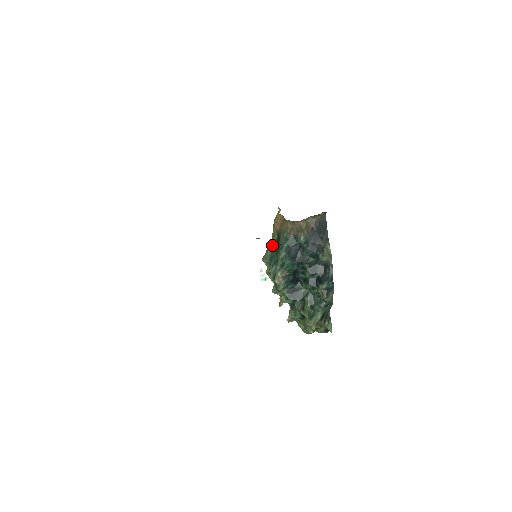
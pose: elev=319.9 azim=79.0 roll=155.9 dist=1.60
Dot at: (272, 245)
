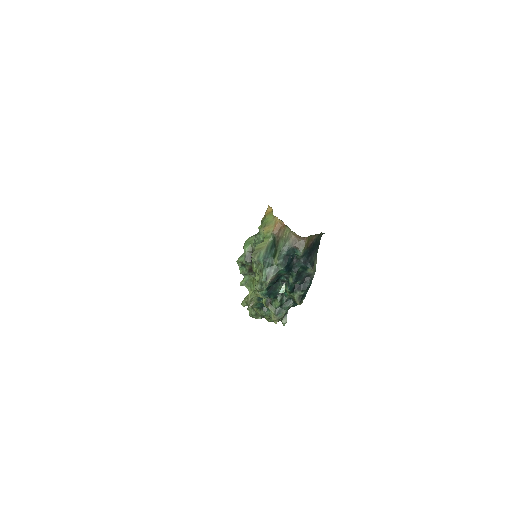
Dot at: (266, 246)
